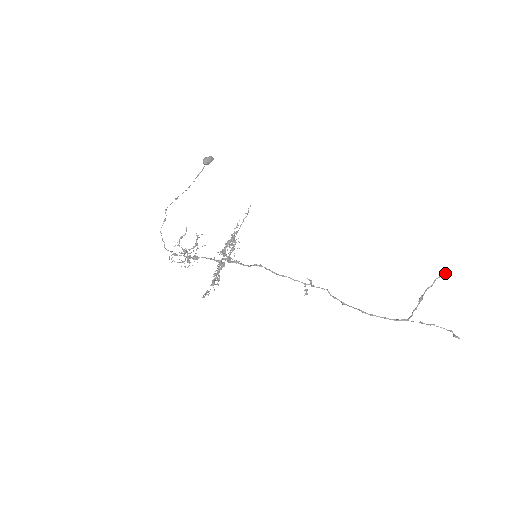
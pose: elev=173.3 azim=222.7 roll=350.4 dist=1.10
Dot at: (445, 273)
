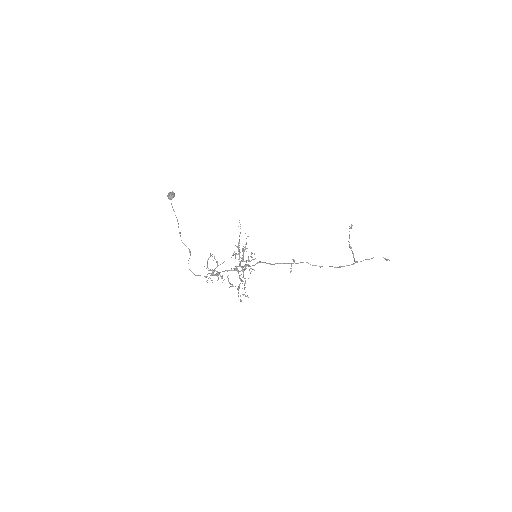
Dot at: occluded
